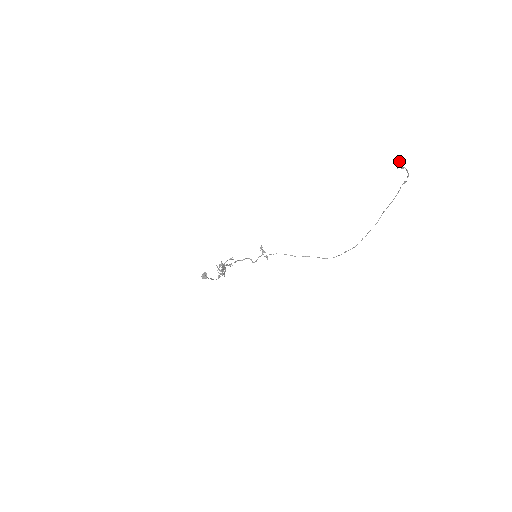
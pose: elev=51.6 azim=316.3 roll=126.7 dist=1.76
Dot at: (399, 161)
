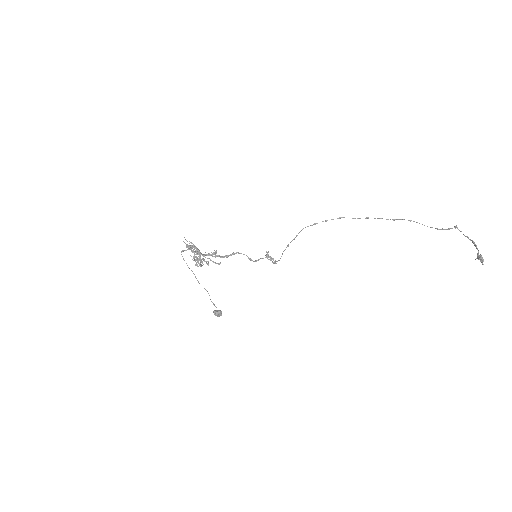
Dot at: (481, 255)
